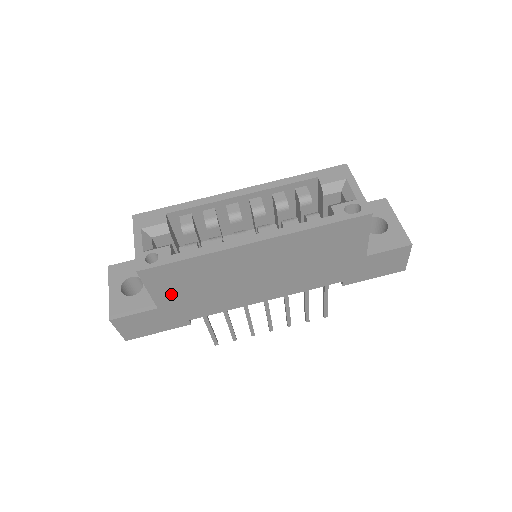
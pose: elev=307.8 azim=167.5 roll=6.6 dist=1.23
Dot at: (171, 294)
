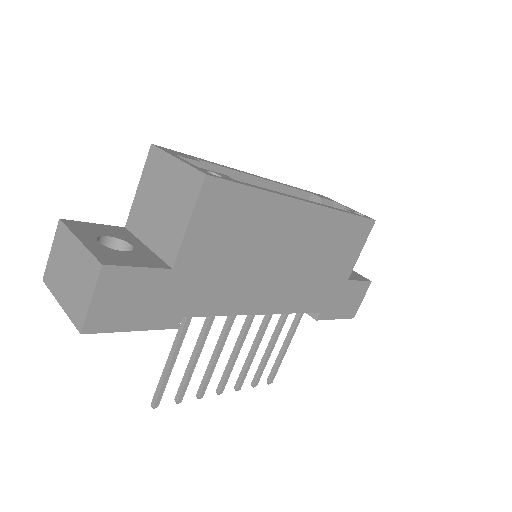
Dot at: (203, 246)
